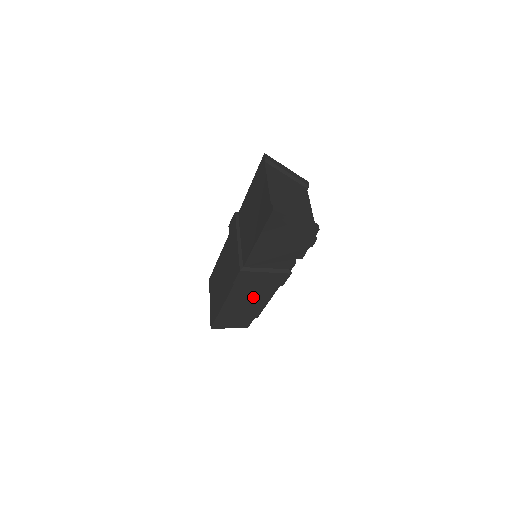
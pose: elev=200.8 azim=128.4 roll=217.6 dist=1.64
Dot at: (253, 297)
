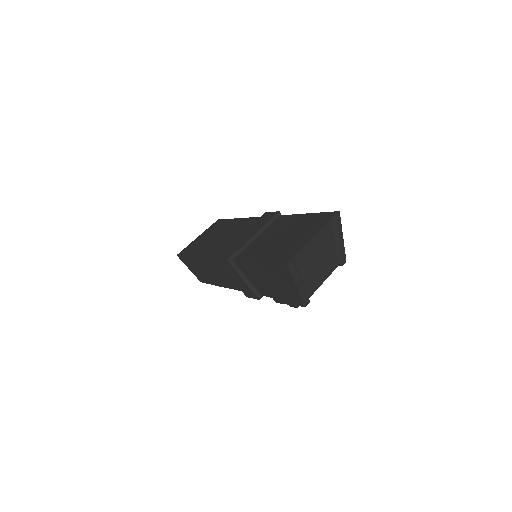
Dot at: (222, 277)
